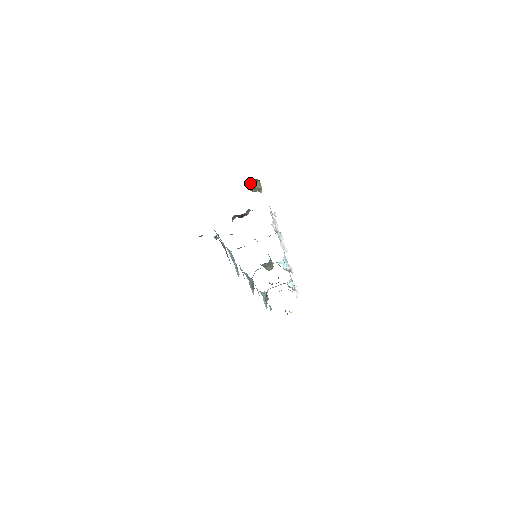
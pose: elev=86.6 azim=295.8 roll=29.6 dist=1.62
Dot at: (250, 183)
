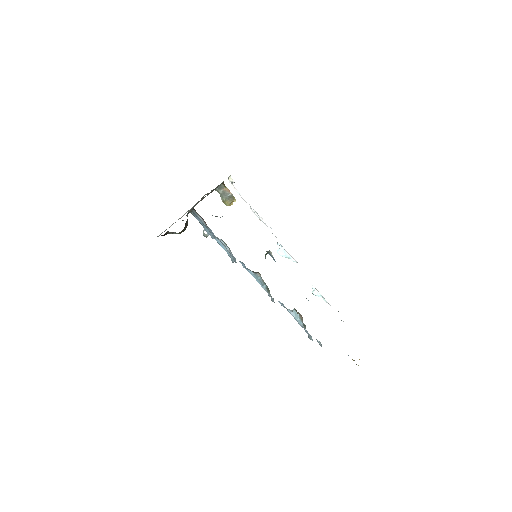
Dot at: (222, 195)
